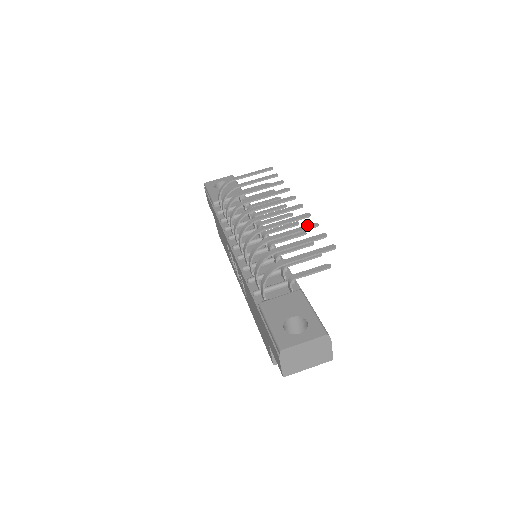
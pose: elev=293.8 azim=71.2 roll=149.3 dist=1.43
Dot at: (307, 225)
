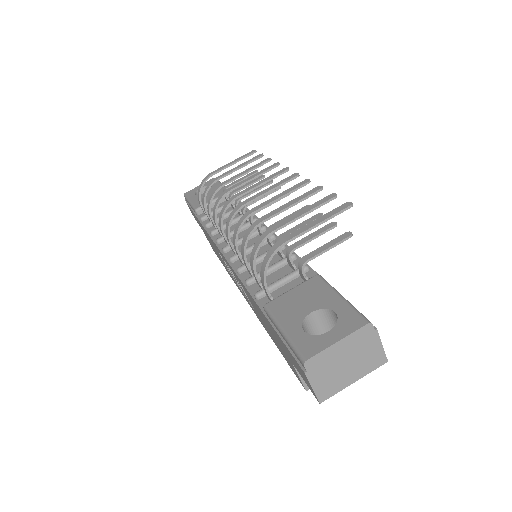
Dot at: (308, 191)
